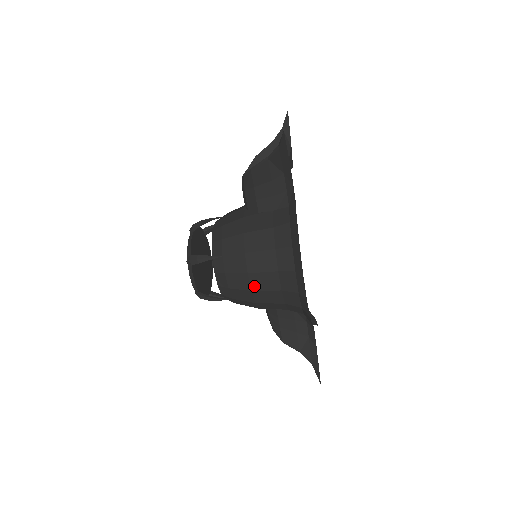
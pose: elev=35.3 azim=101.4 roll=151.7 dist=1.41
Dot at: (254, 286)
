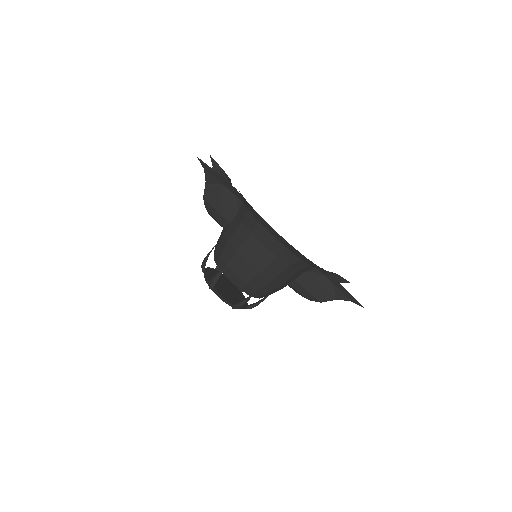
Dot at: (259, 268)
